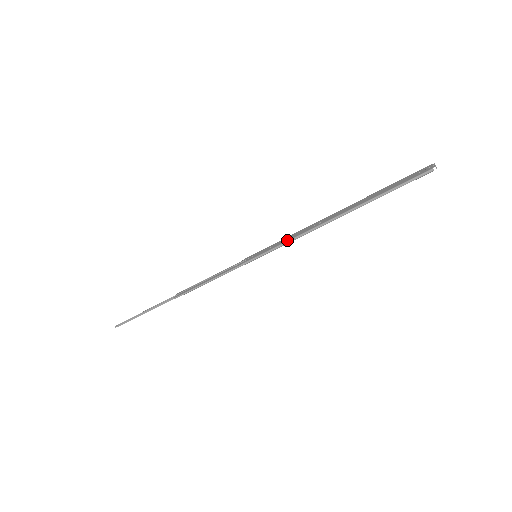
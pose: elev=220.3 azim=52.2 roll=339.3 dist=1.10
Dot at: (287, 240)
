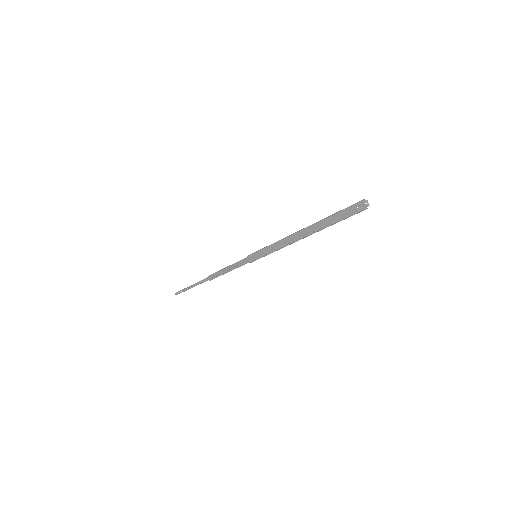
Dot at: (275, 249)
